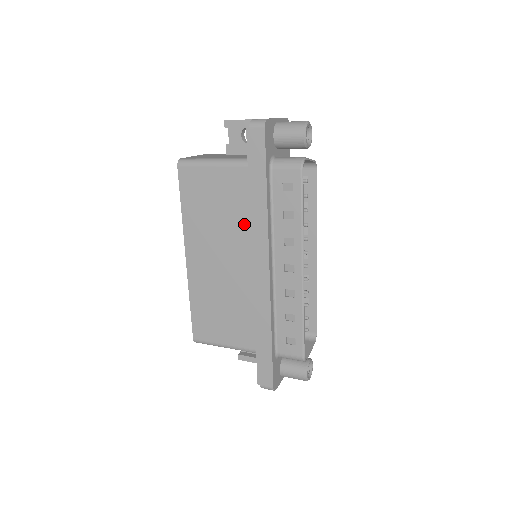
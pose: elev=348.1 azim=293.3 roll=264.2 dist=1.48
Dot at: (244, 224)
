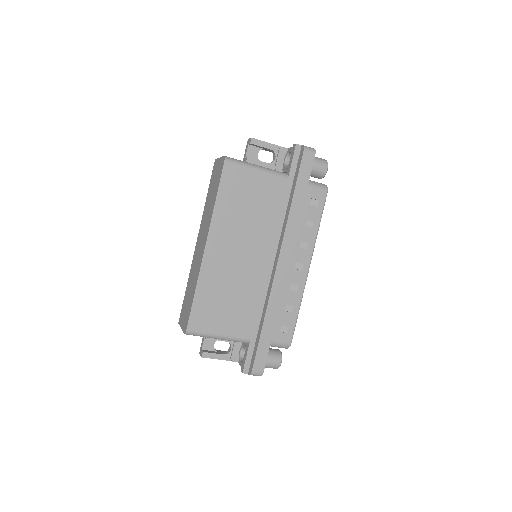
Dot at: (272, 225)
